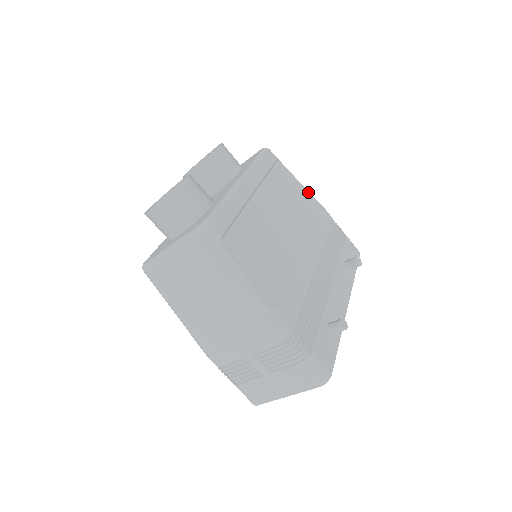
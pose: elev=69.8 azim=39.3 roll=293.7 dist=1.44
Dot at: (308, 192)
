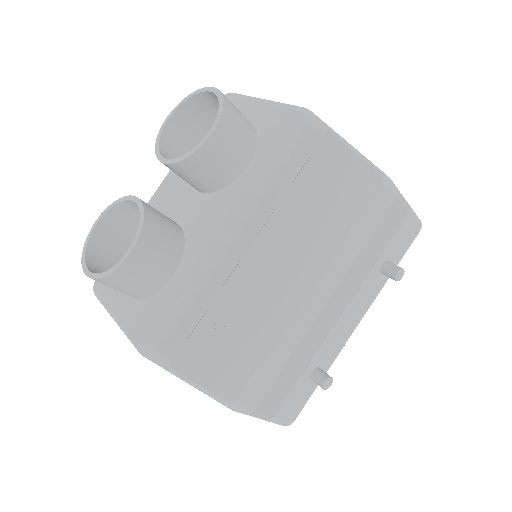
Dot at: (369, 167)
